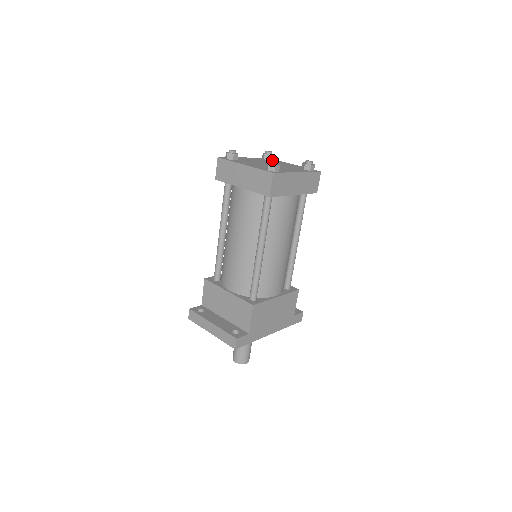
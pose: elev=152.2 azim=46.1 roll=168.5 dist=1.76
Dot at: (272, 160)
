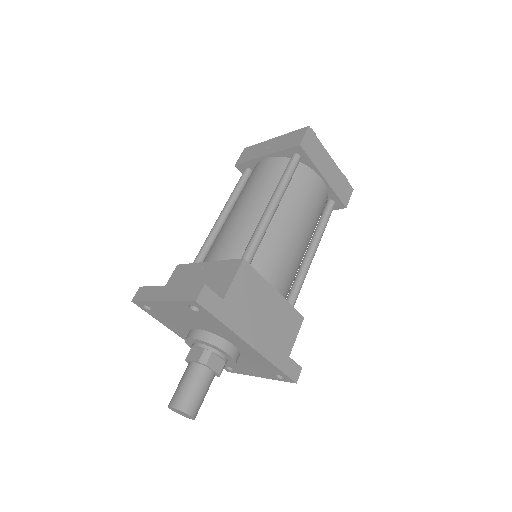
Dot at: occluded
